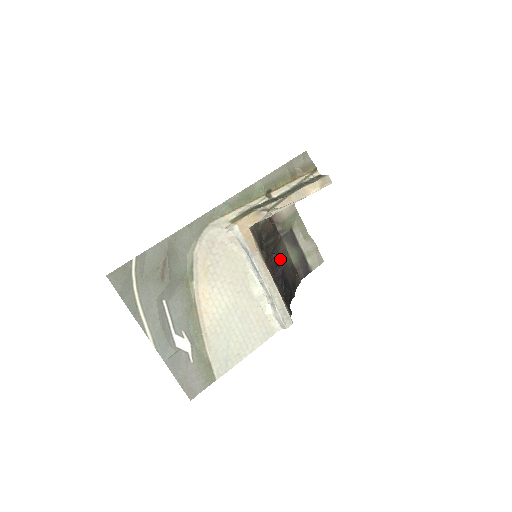
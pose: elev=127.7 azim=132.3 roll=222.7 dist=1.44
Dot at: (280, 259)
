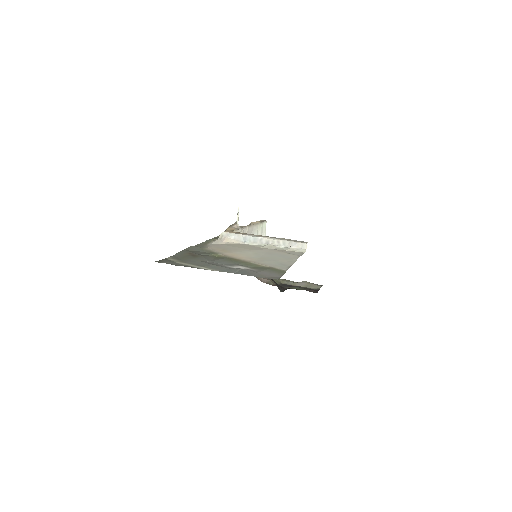
Dot at: occluded
